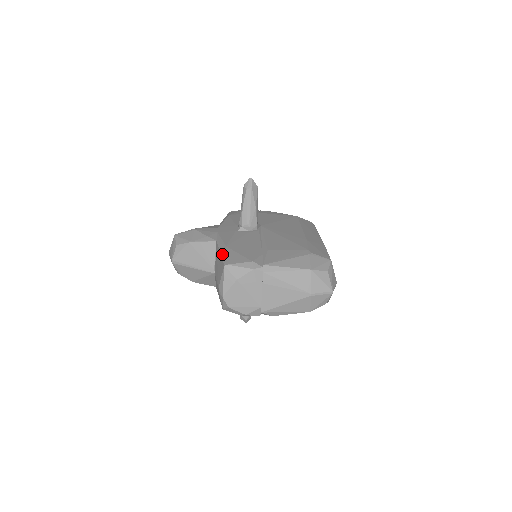
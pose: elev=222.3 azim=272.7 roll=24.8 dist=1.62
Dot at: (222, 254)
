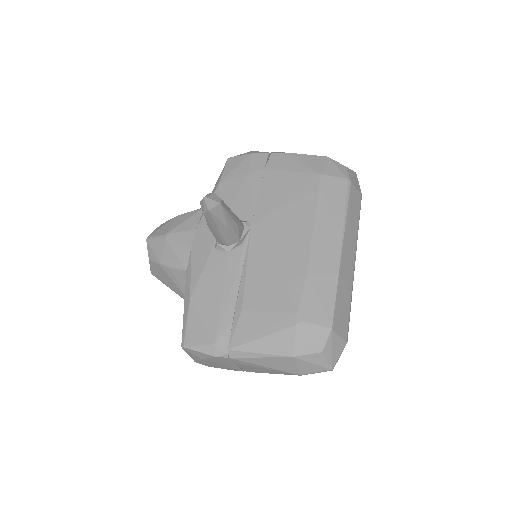
Dot at: (184, 315)
